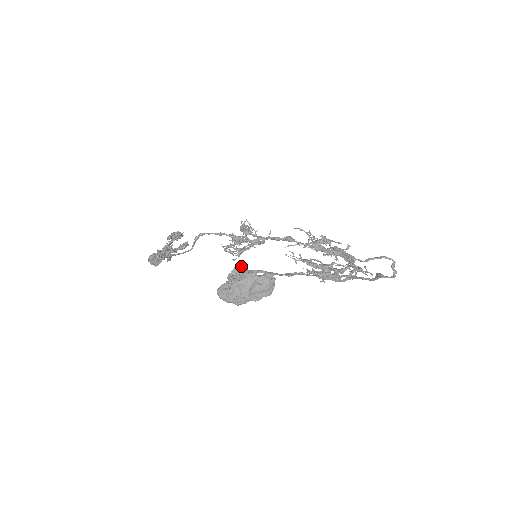
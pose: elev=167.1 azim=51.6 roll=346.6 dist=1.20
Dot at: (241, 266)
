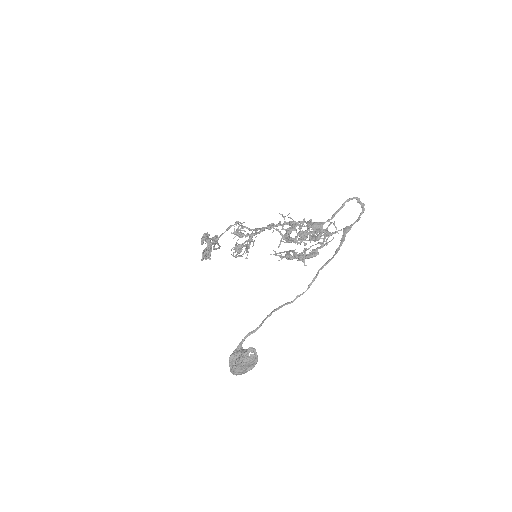
Dot at: (232, 356)
